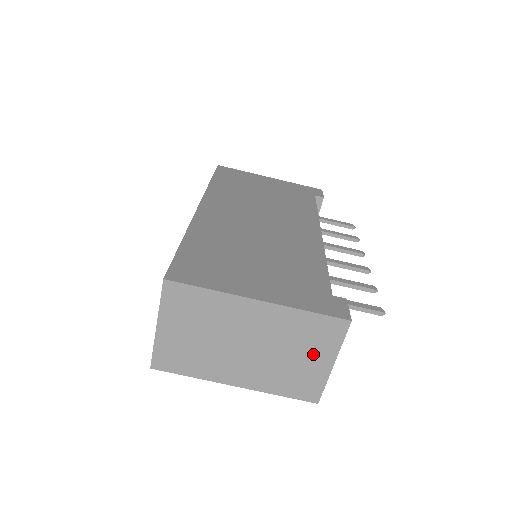
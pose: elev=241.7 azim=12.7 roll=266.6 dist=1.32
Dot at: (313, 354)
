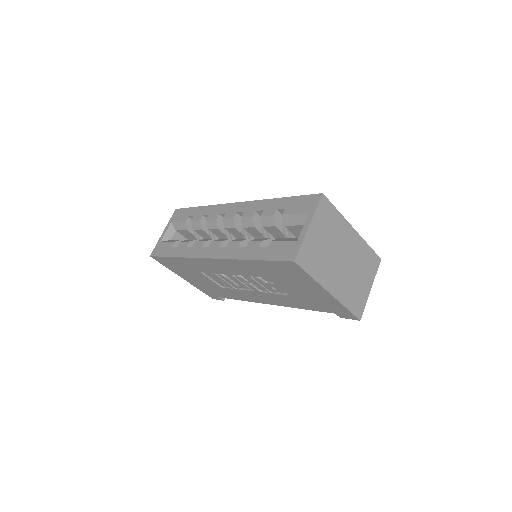
Dot at: (365, 278)
